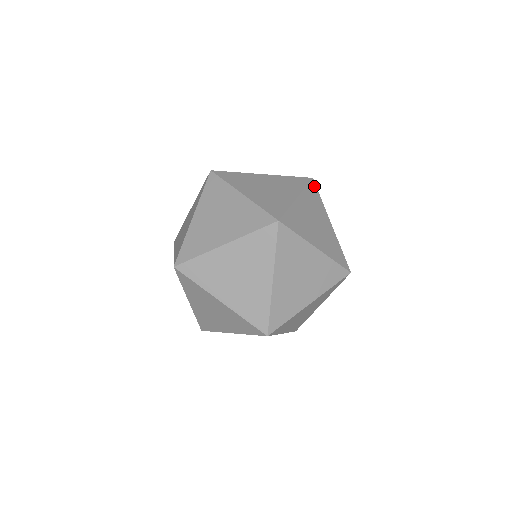
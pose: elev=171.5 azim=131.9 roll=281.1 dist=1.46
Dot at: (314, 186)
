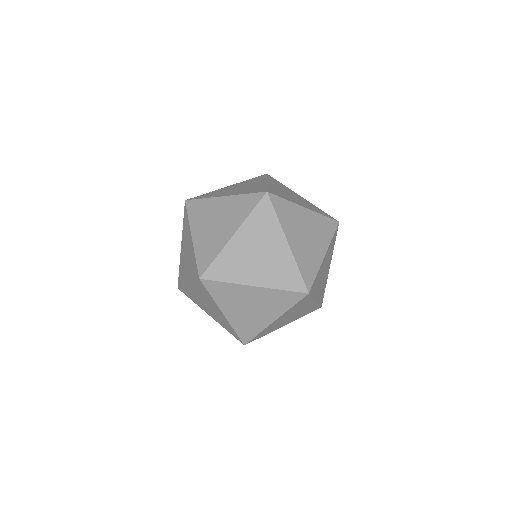
Dot at: occluded
